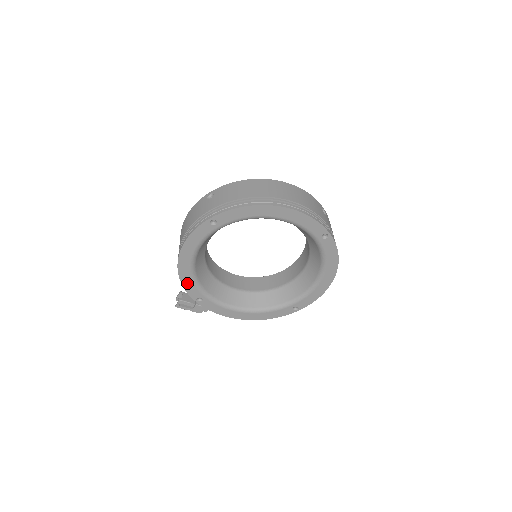
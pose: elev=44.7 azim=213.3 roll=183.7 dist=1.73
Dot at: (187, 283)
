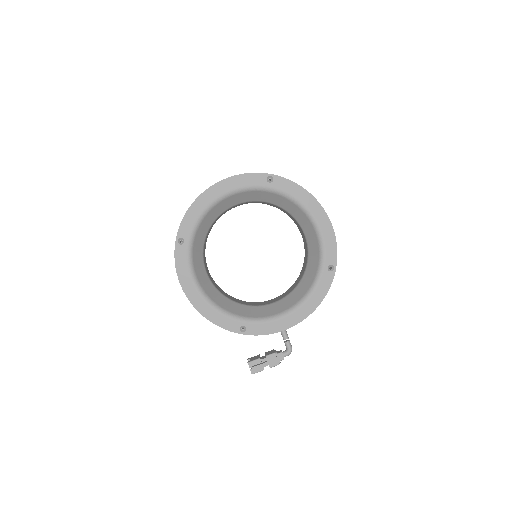
Dot at: (217, 319)
